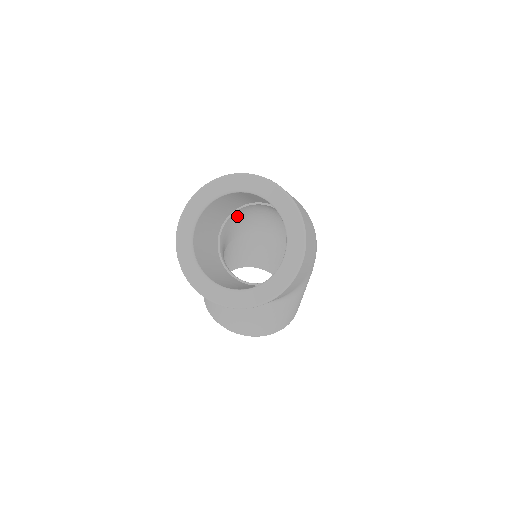
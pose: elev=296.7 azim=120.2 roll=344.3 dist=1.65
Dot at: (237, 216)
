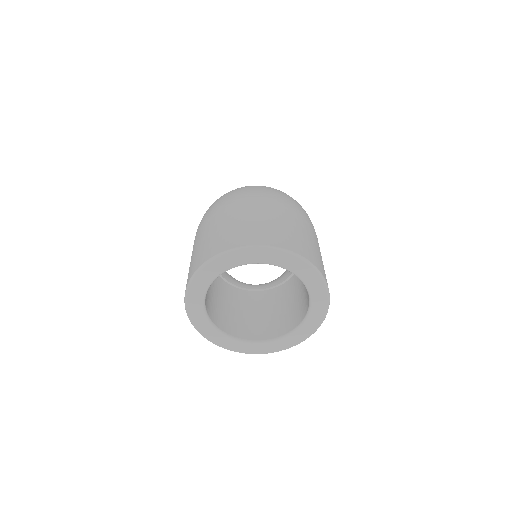
Dot at: occluded
